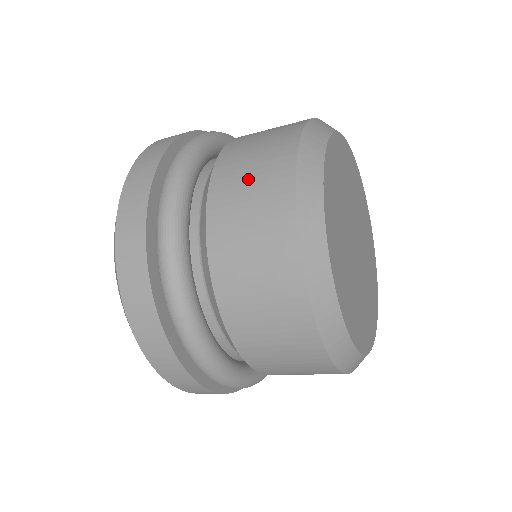
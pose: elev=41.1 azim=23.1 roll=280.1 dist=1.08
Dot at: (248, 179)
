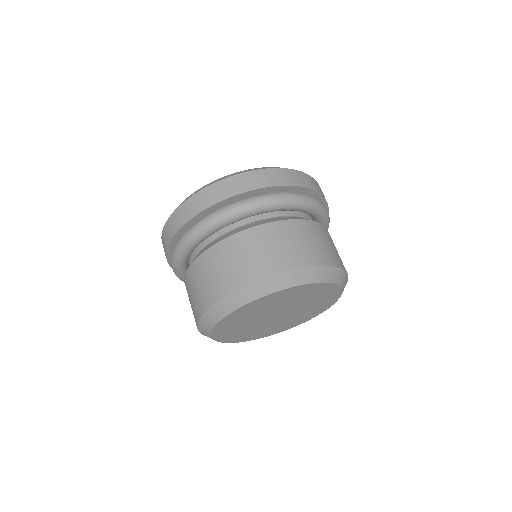
Dot at: (193, 293)
